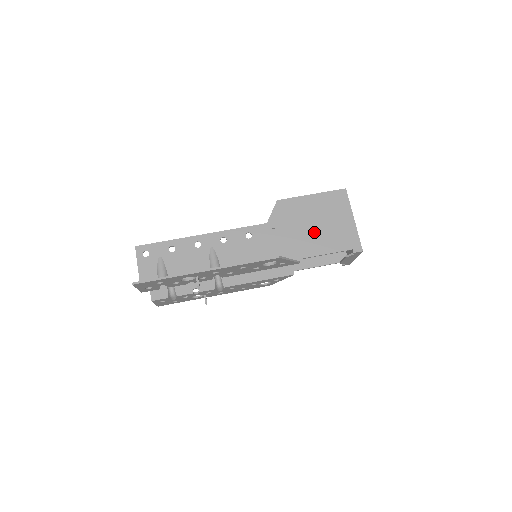
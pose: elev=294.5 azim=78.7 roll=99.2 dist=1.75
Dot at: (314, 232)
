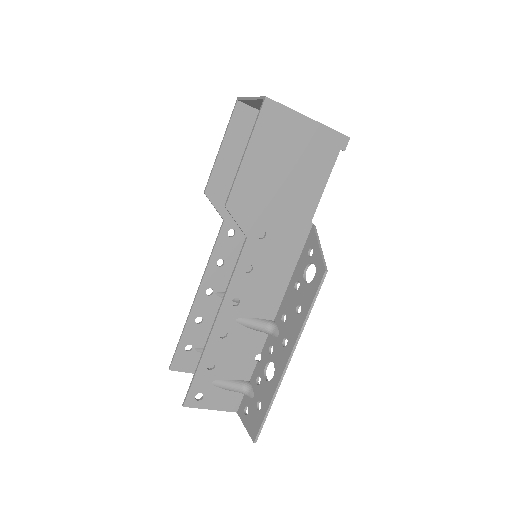
Dot at: (293, 184)
